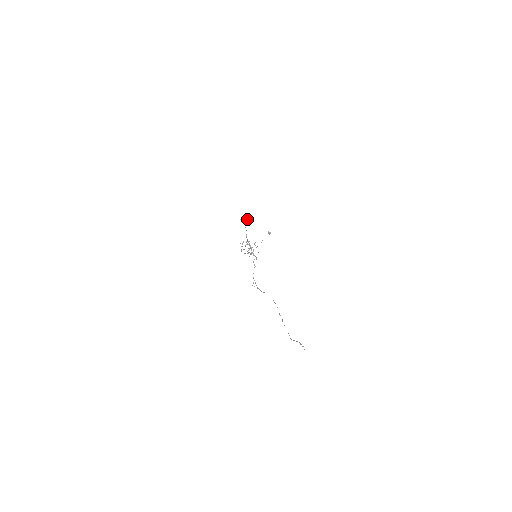
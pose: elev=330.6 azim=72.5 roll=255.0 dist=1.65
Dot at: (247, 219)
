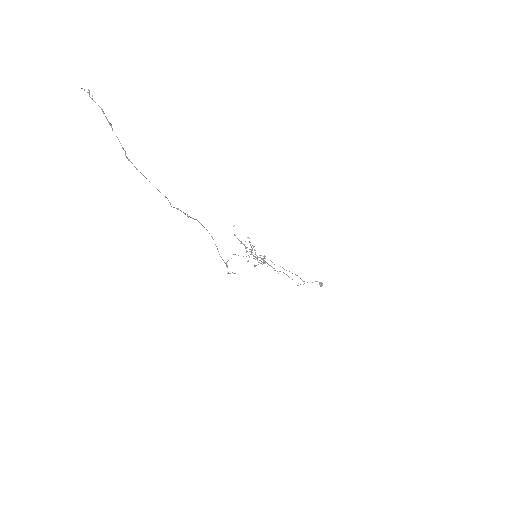
Dot at: (303, 281)
